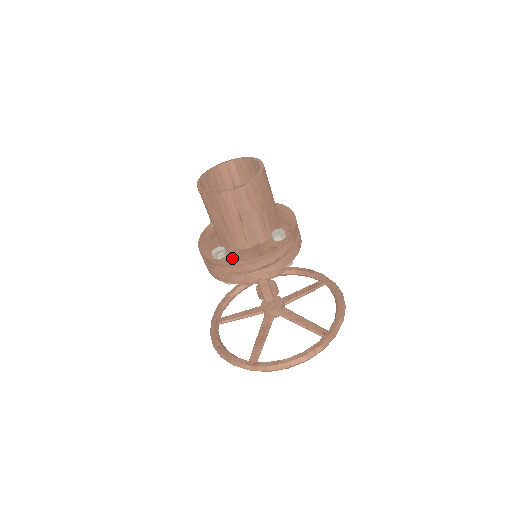
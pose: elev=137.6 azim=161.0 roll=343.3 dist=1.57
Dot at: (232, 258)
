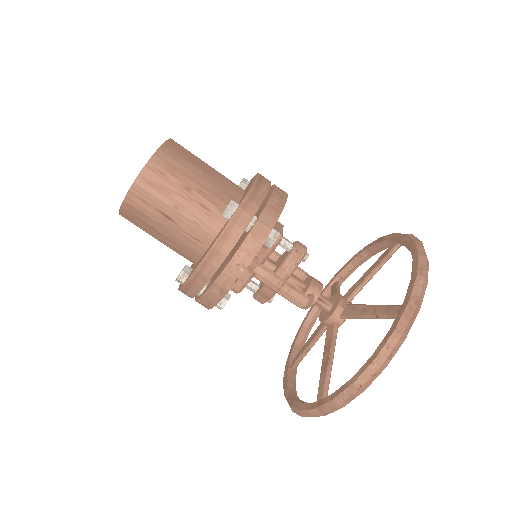
Dot at: occluded
